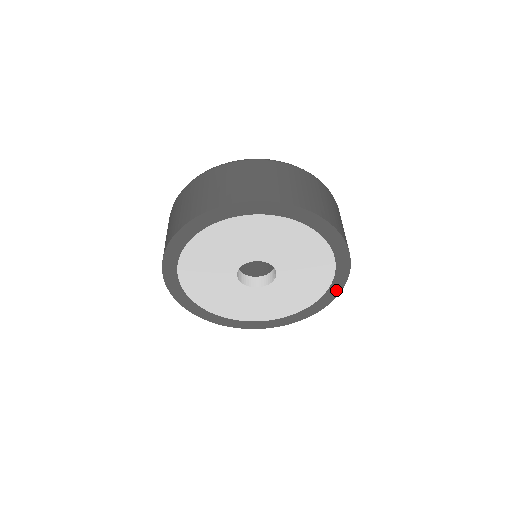
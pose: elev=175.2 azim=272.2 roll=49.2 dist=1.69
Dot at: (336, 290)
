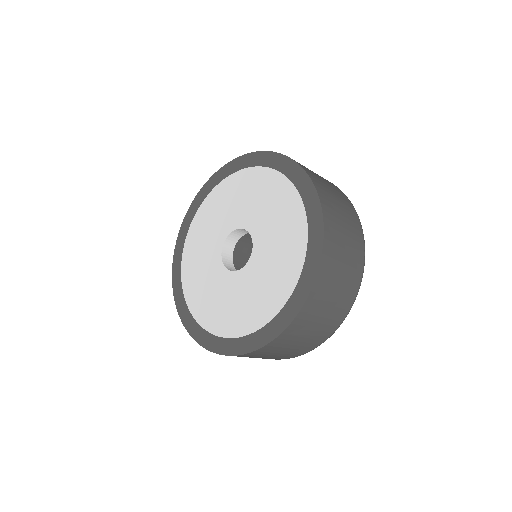
Dot at: (317, 246)
